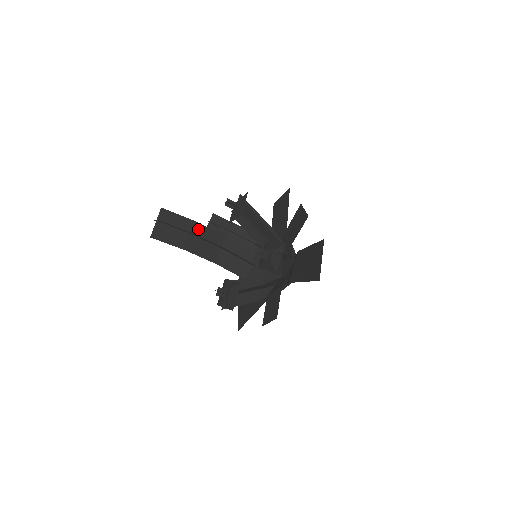
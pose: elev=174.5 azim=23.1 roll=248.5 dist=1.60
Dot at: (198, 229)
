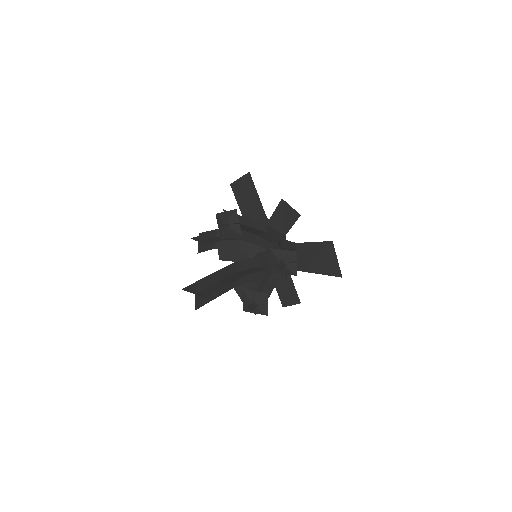
Dot at: (221, 274)
